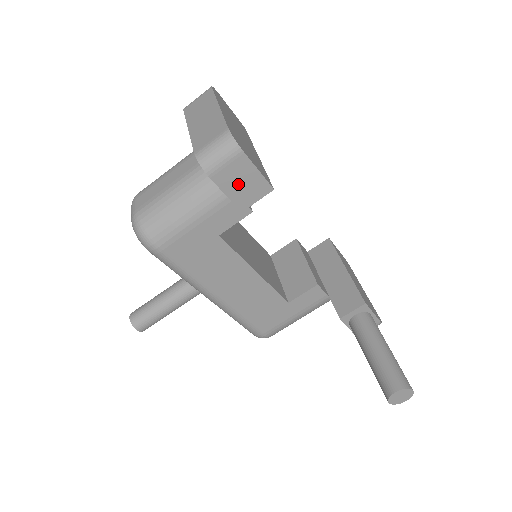
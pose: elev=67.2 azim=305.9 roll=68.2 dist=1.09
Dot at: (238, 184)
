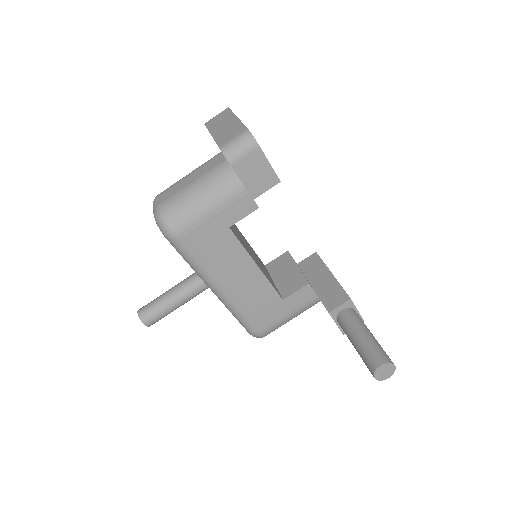
Dot at: (253, 174)
